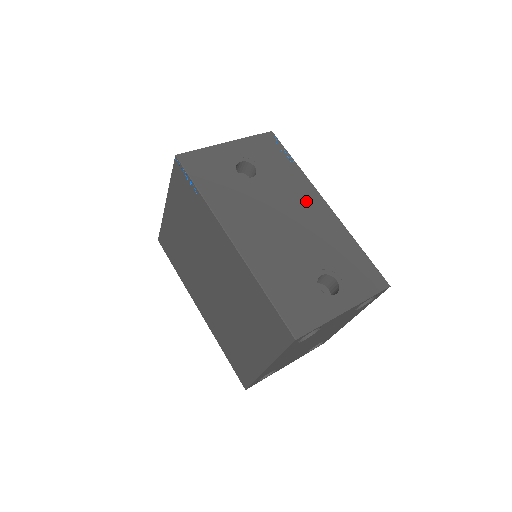
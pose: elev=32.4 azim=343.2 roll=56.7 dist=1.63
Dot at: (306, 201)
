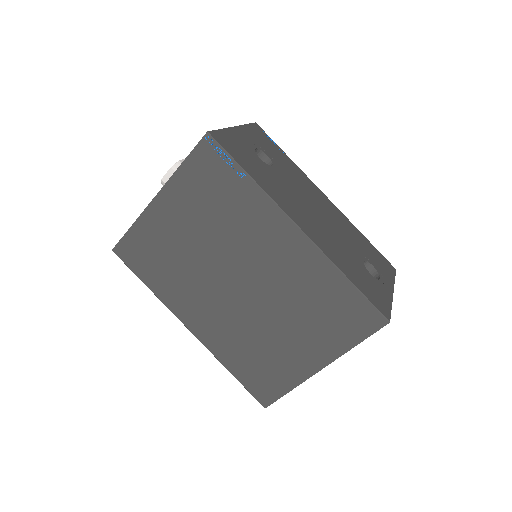
Dot at: (315, 193)
